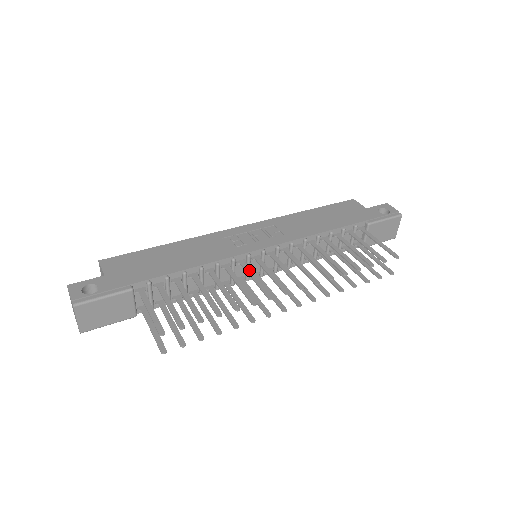
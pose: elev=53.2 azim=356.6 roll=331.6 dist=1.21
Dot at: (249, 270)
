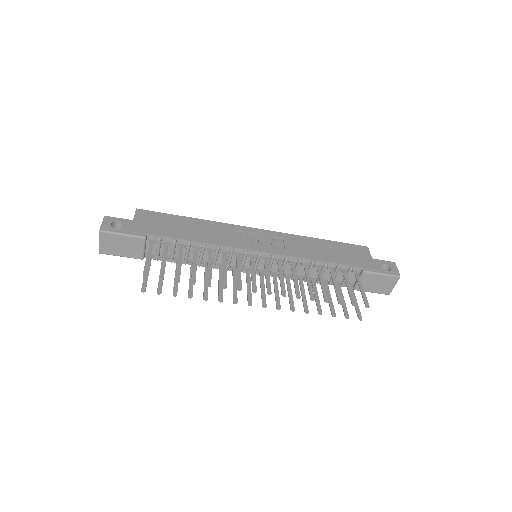
Dot at: (239, 262)
